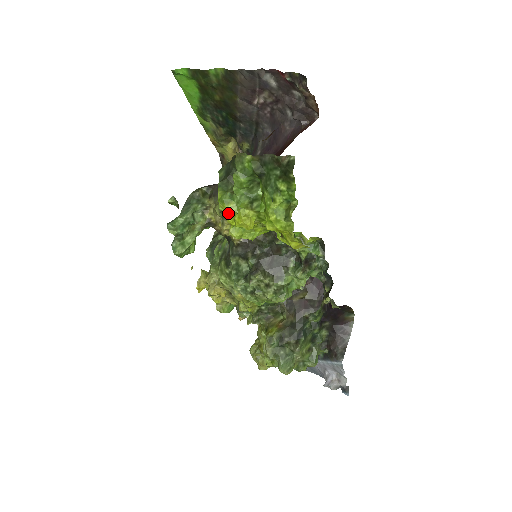
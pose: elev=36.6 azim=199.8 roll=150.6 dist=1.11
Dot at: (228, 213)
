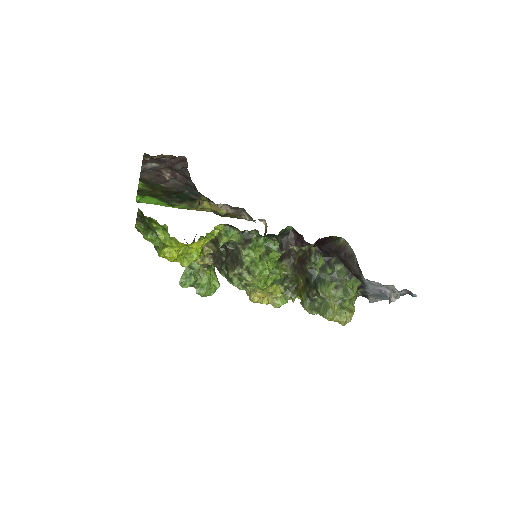
Dot at: occluded
